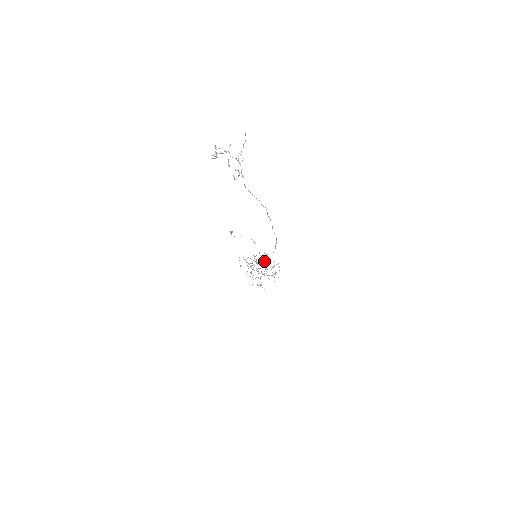
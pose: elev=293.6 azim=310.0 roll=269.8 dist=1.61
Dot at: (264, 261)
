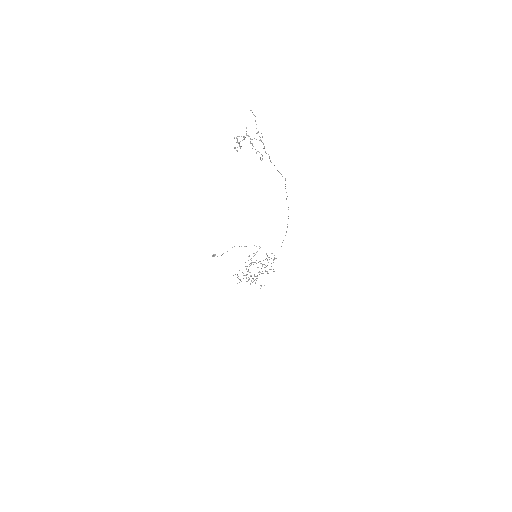
Dot at: (267, 255)
